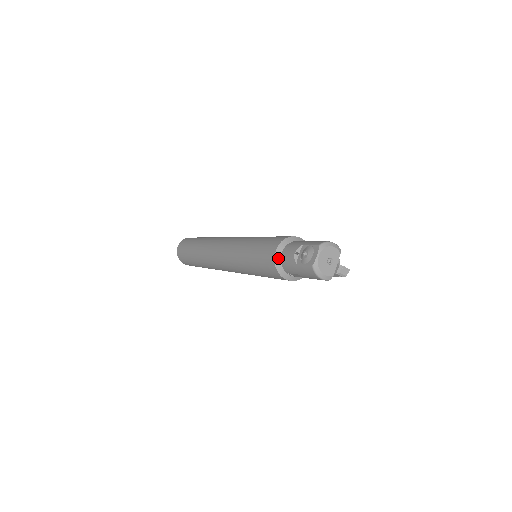
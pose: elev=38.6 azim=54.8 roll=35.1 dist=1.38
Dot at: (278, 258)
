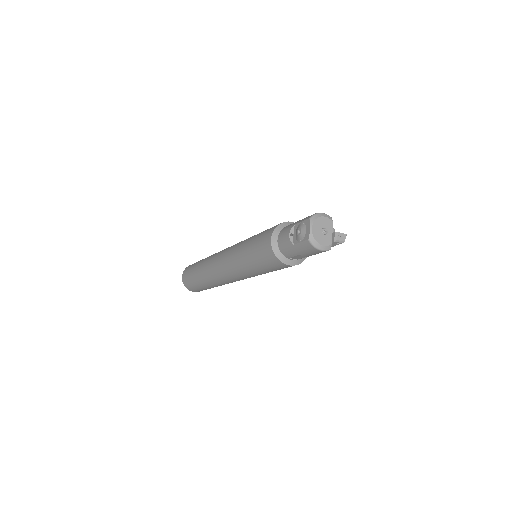
Dot at: (275, 246)
